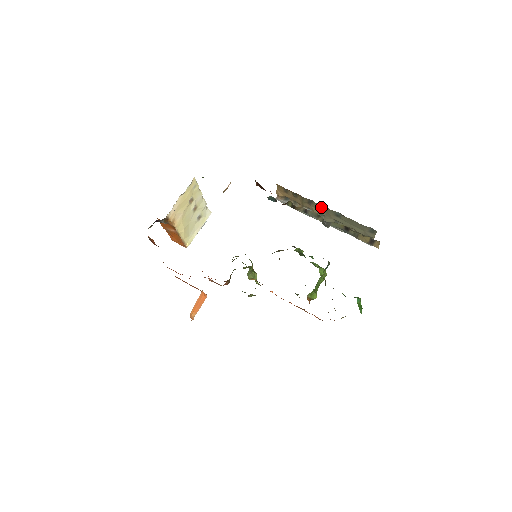
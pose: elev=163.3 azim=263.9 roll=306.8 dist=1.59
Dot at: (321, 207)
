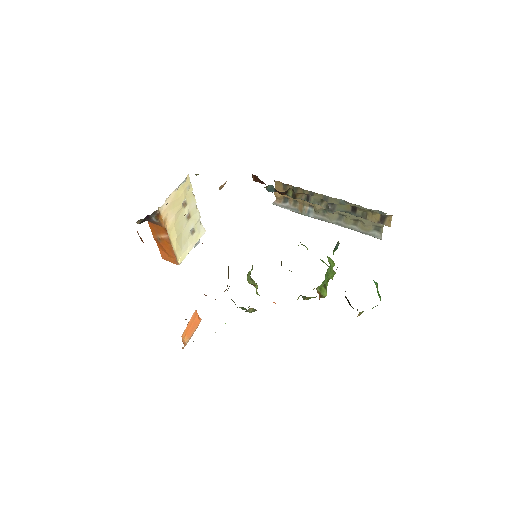
Dot at: (323, 199)
